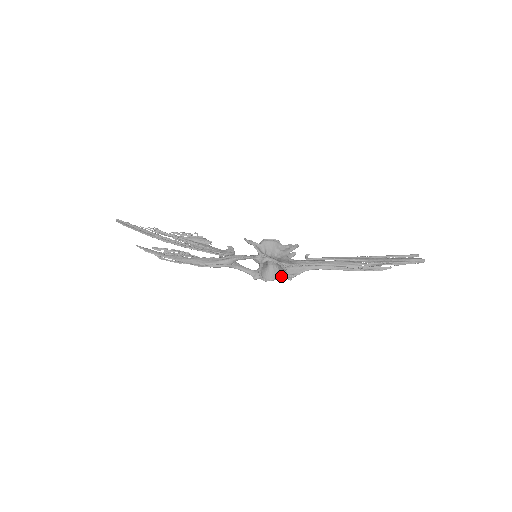
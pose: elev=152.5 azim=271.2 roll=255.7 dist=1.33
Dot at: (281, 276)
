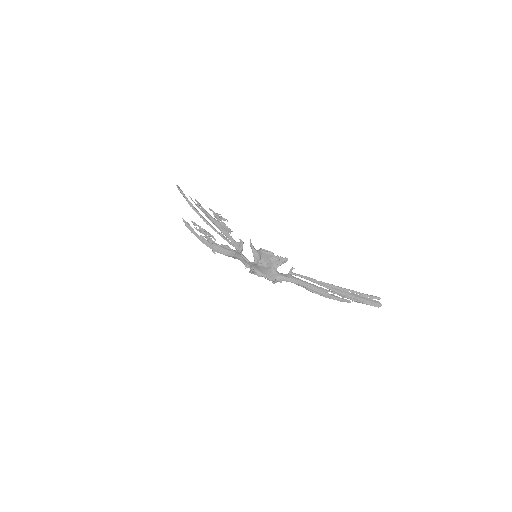
Dot at: occluded
